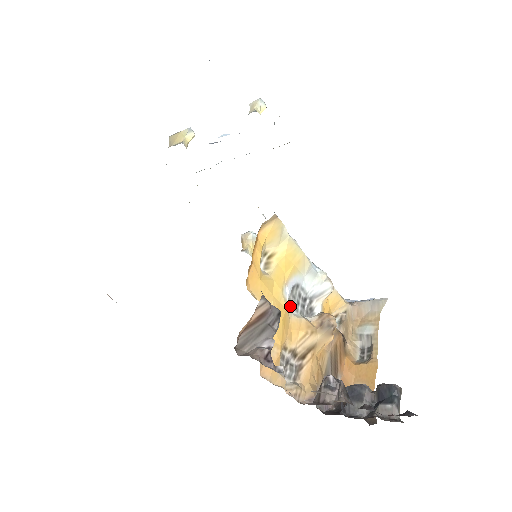
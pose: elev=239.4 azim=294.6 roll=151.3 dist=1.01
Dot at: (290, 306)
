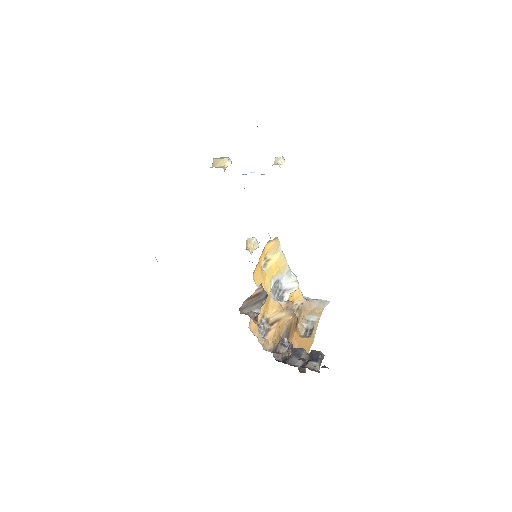
Dot at: (271, 292)
